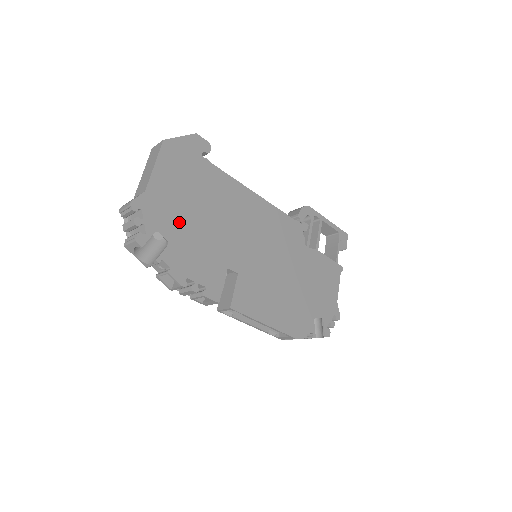
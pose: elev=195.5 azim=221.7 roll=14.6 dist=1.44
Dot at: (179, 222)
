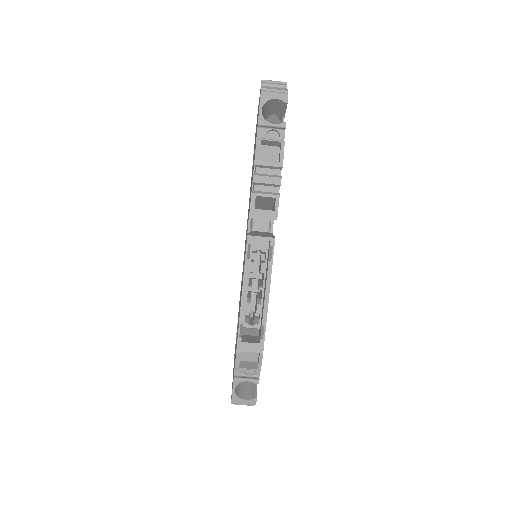
Dot at: occluded
